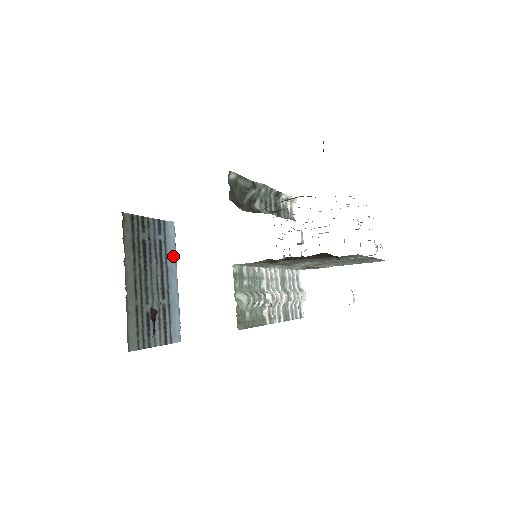
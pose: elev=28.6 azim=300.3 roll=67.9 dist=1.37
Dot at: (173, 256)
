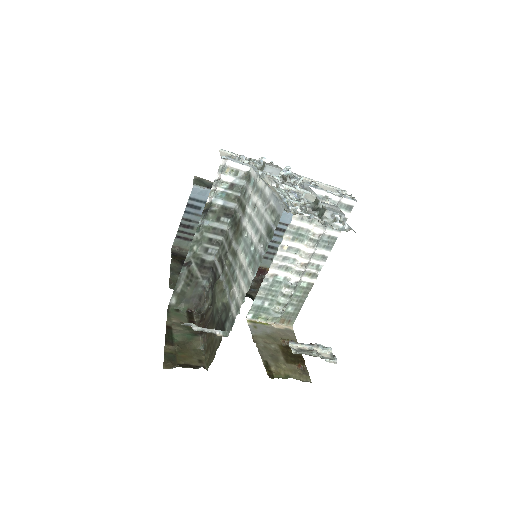
Dot at: occluded
